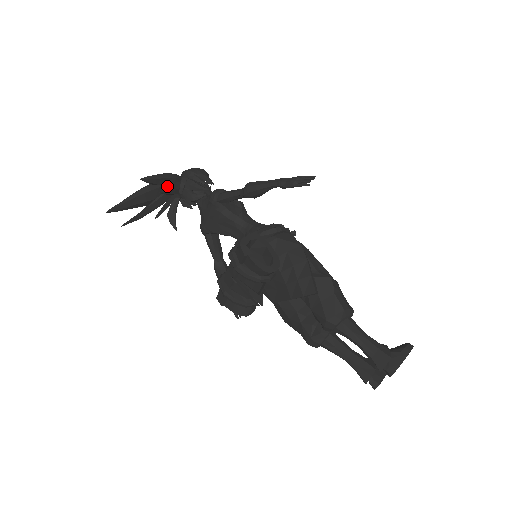
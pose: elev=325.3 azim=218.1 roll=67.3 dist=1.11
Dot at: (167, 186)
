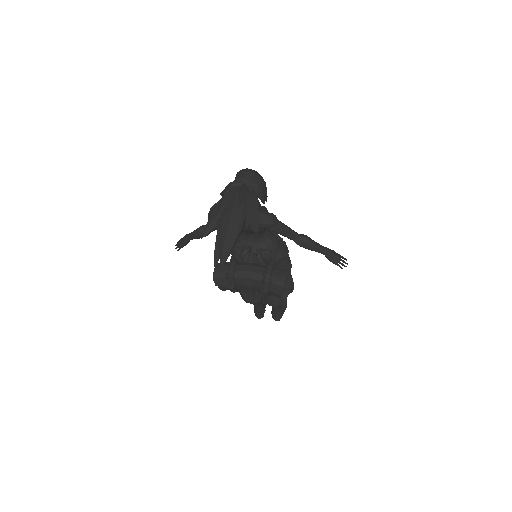
Dot at: occluded
